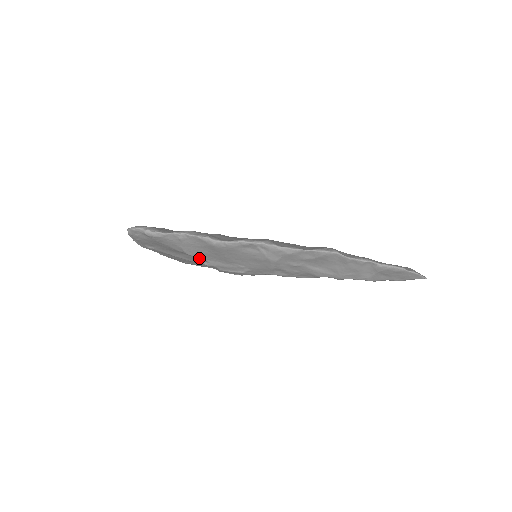
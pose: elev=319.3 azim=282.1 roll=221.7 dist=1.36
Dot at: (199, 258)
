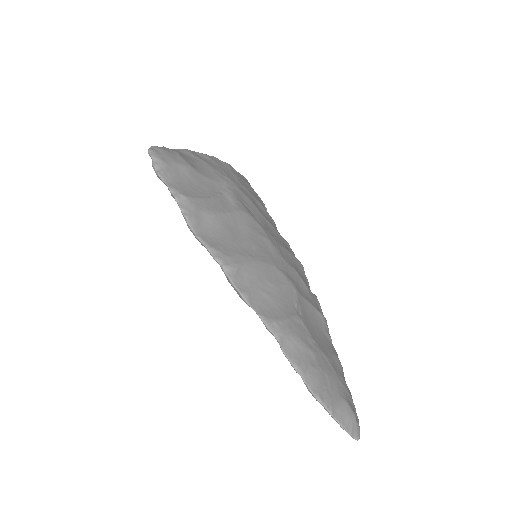
Dot at: occluded
